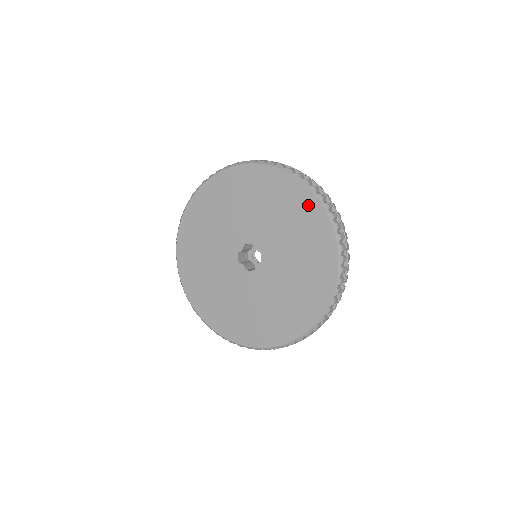
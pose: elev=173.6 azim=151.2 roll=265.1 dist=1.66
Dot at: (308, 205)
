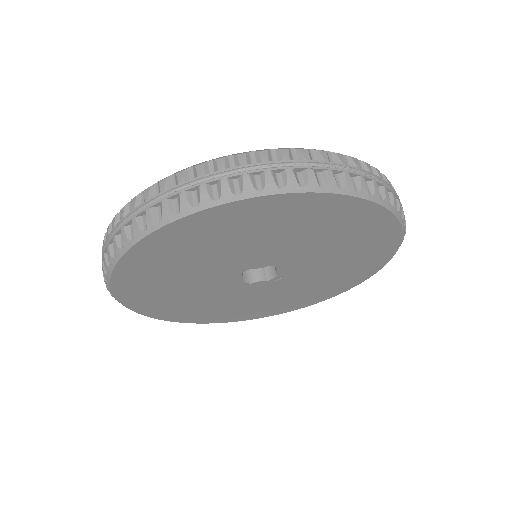
Dot at: (372, 266)
